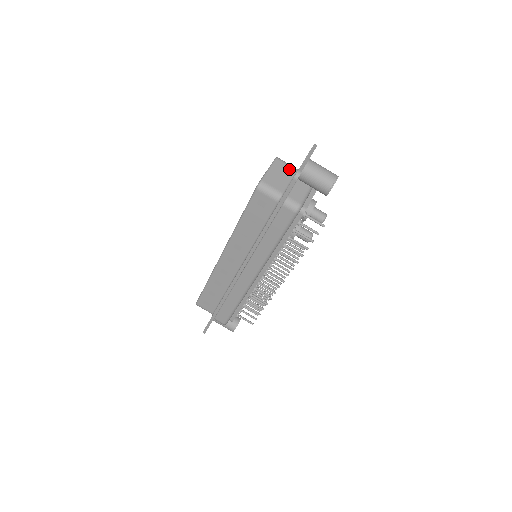
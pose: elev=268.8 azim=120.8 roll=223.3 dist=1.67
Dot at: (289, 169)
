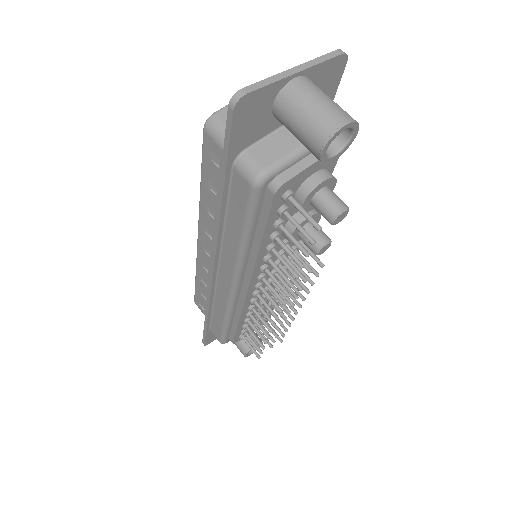
Dot at: occluded
